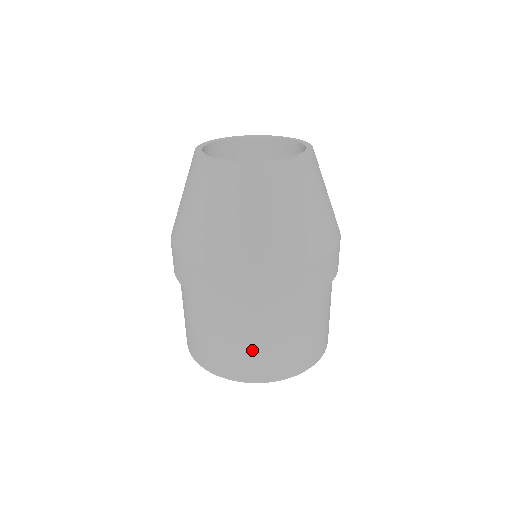
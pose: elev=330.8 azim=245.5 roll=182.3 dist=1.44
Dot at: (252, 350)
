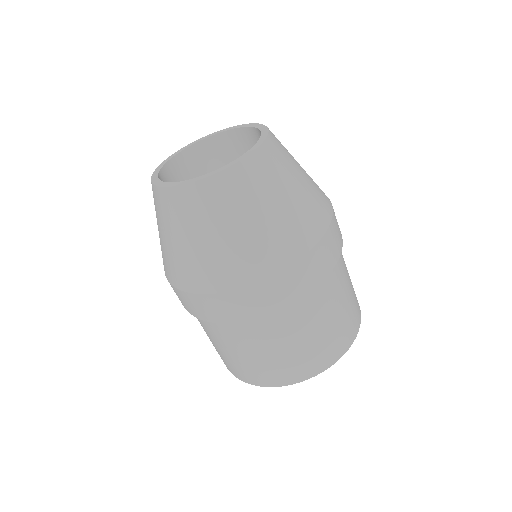
Dot at: (261, 359)
